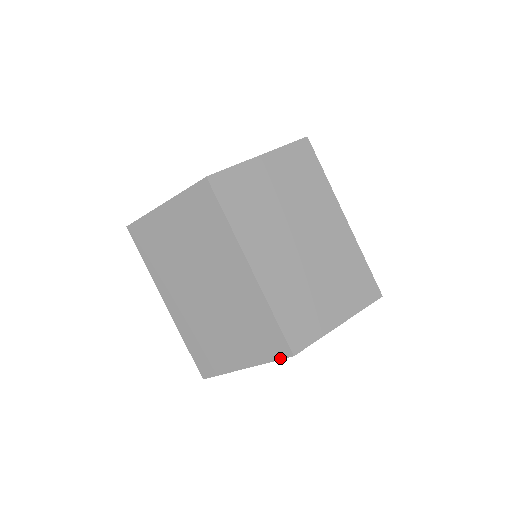
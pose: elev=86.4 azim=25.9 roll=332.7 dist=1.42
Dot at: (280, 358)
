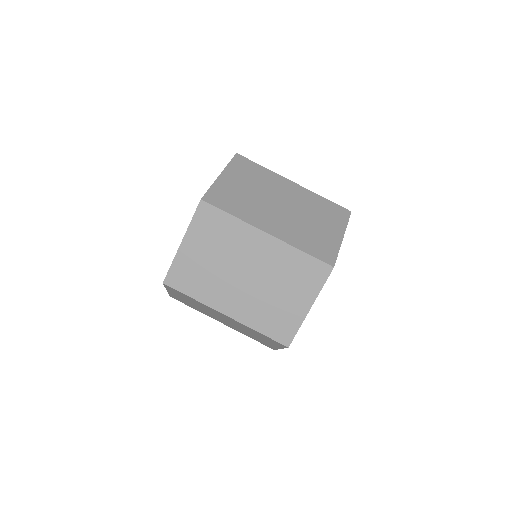
Dot at: (327, 277)
